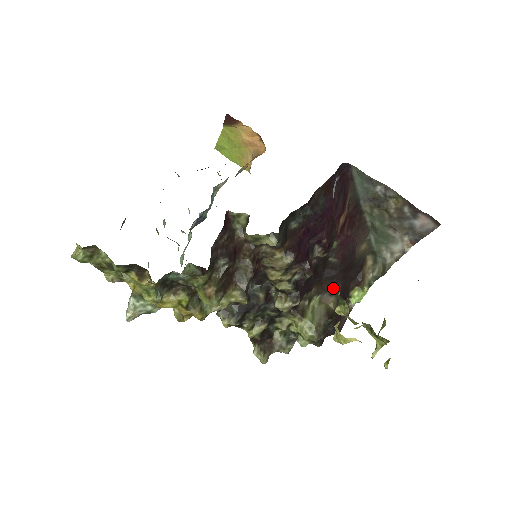
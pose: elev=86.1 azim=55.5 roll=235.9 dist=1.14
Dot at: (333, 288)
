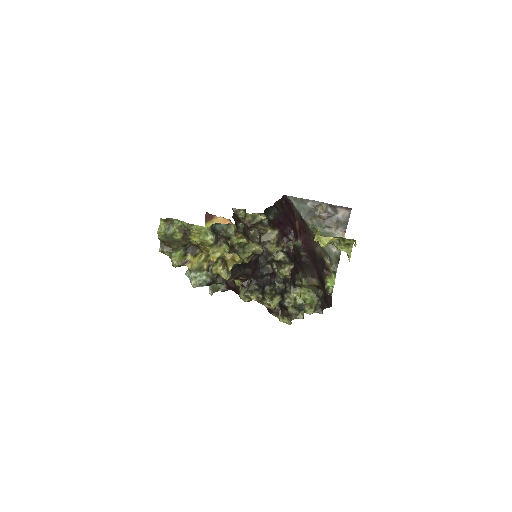
Dot at: (312, 273)
